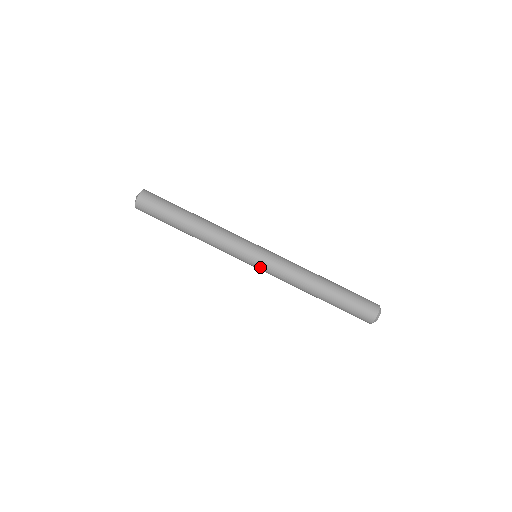
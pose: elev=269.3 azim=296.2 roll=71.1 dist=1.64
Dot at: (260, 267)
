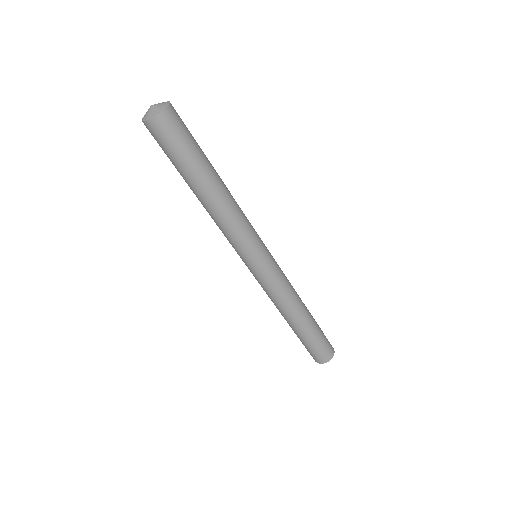
Dot at: occluded
